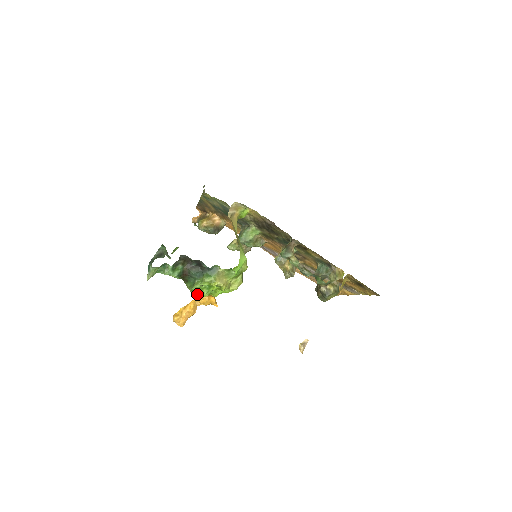
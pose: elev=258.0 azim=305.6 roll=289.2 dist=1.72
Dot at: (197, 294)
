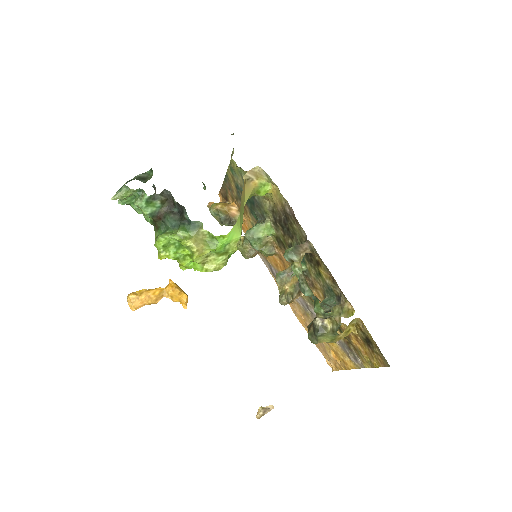
Dot at: (161, 249)
